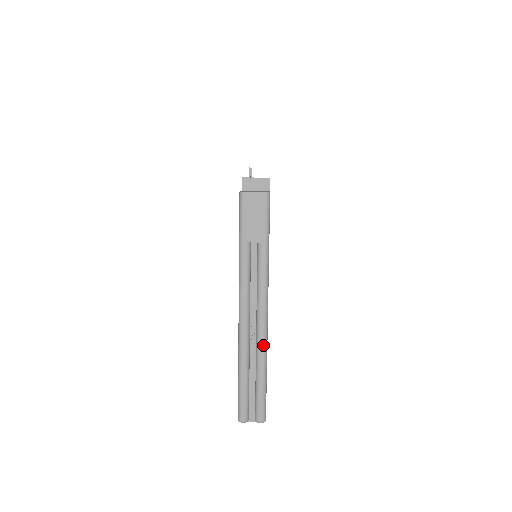
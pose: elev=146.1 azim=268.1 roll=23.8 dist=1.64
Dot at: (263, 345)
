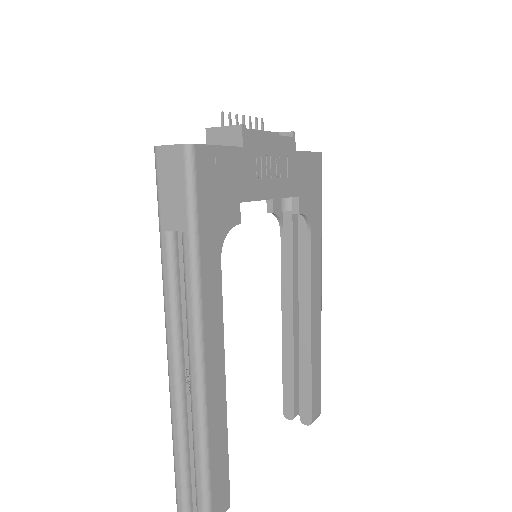
Dot at: (197, 404)
